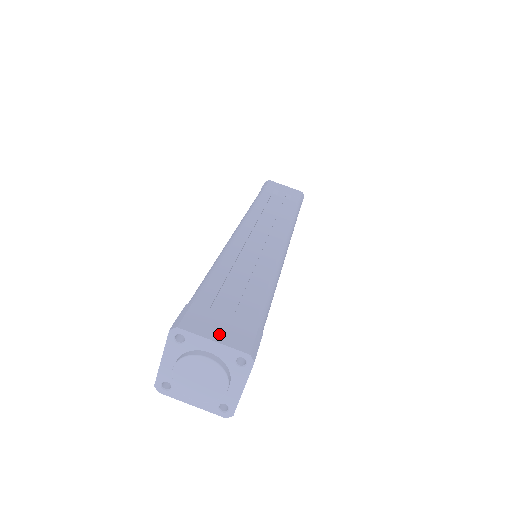
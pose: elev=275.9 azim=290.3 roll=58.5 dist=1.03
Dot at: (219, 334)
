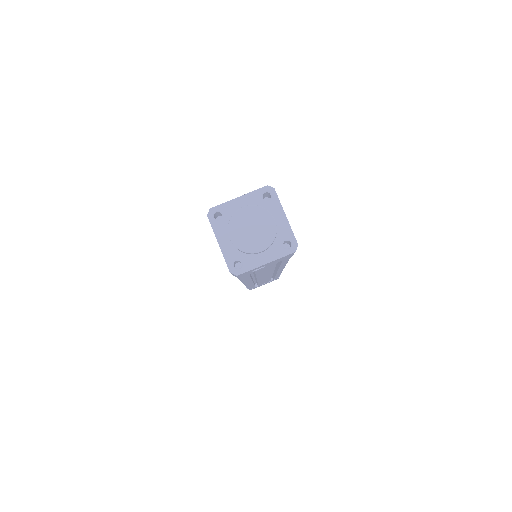
Dot at: (241, 198)
